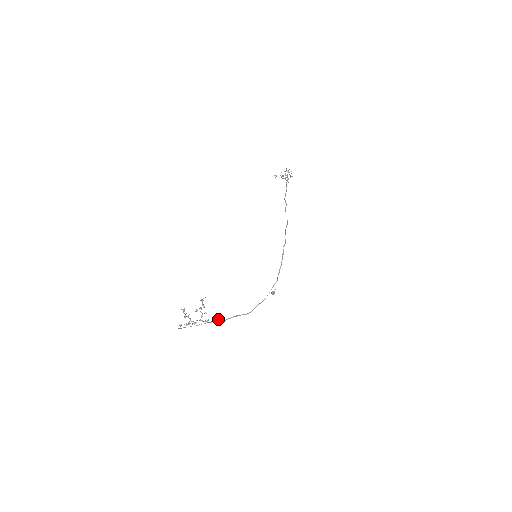
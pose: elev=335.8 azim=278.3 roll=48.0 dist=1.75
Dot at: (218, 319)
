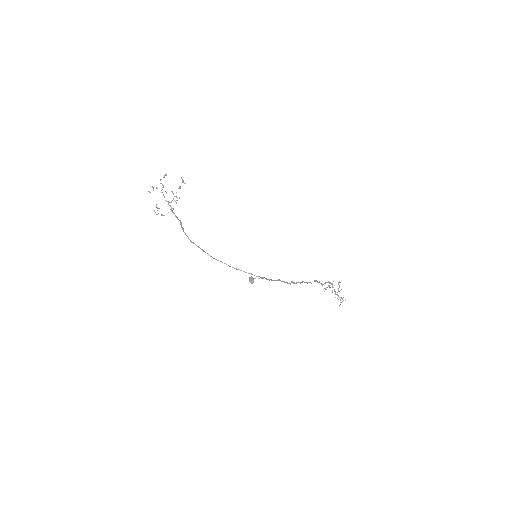
Dot at: occluded
